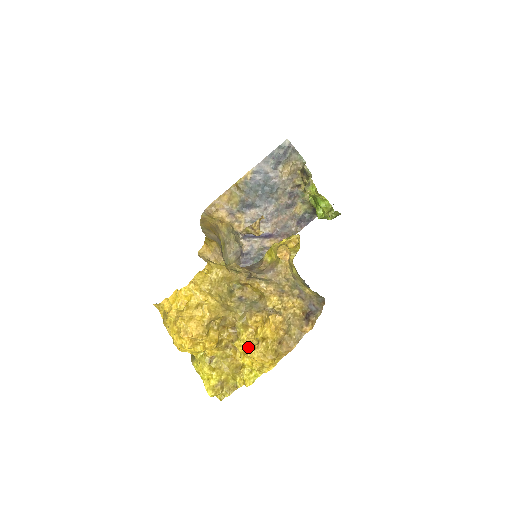
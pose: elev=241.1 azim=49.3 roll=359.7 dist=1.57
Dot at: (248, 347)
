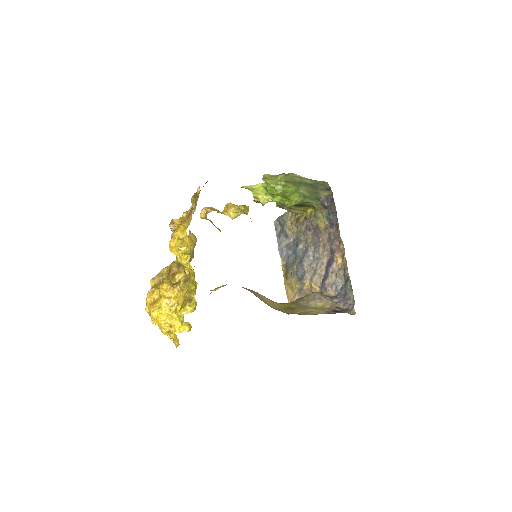
Dot at: occluded
